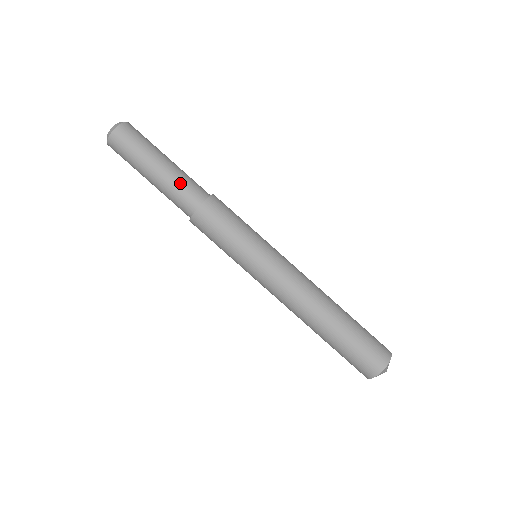
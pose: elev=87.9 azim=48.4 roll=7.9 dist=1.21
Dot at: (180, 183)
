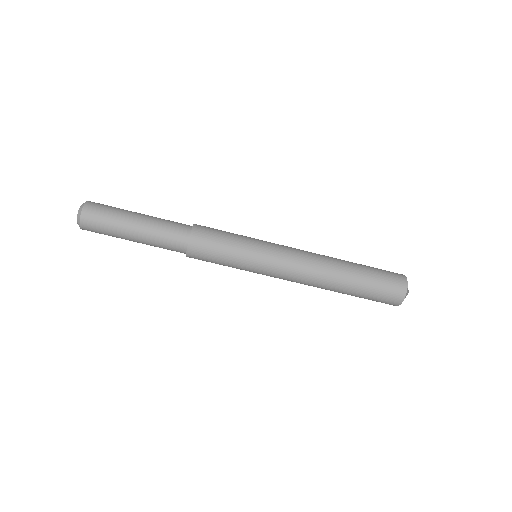
Dot at: (159, 244)
